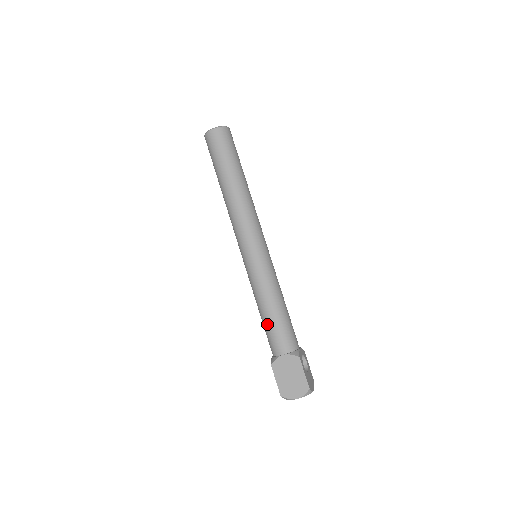
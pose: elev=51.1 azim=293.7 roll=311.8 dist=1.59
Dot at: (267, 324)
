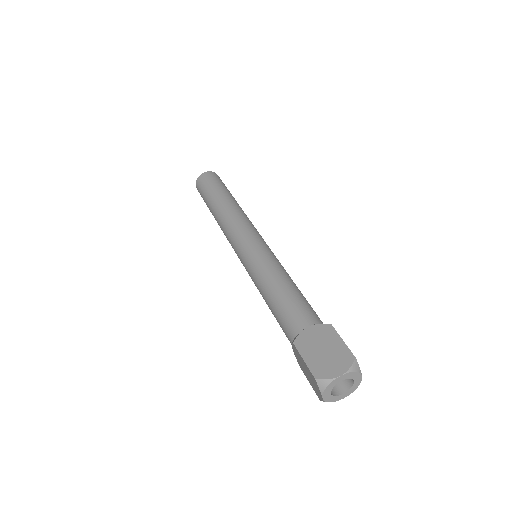
Dot at: (280, 302)
